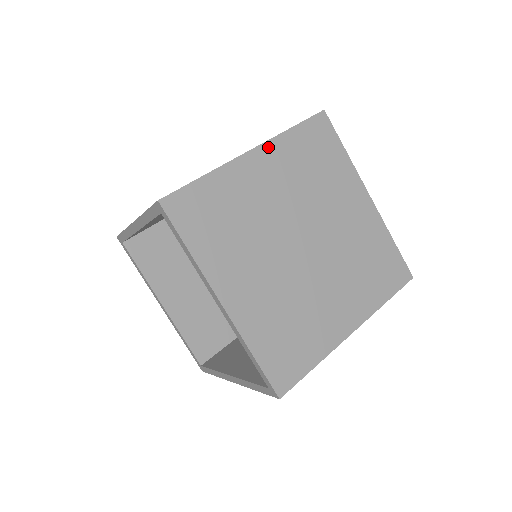
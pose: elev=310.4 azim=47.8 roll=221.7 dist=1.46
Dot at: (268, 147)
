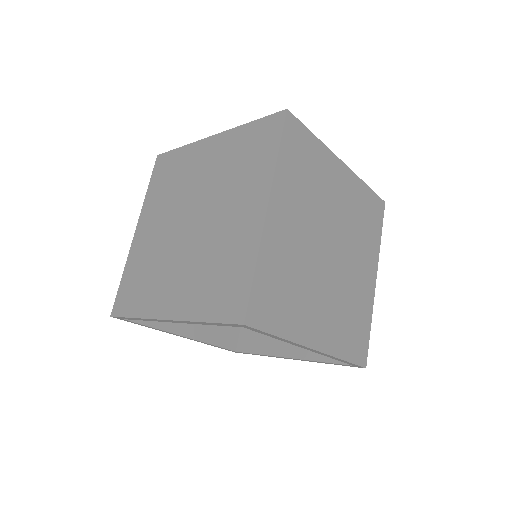
Dot at: (275, 191)
